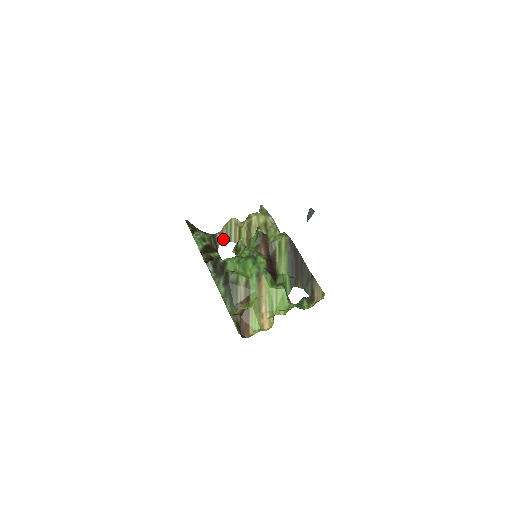
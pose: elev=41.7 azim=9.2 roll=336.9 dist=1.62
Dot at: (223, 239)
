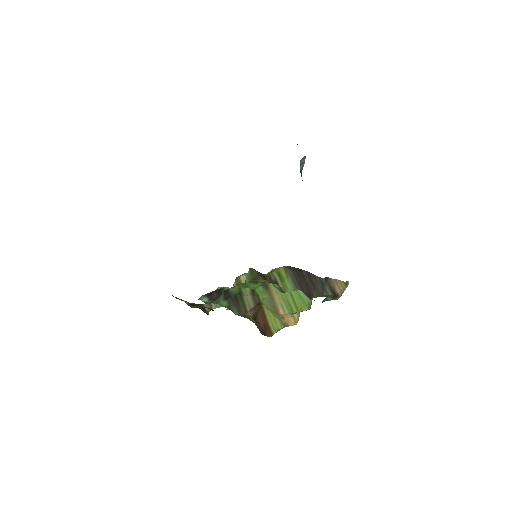
Dot at: (212, 308)
